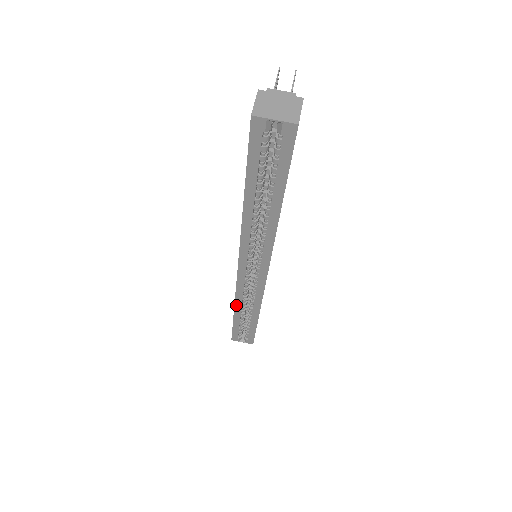
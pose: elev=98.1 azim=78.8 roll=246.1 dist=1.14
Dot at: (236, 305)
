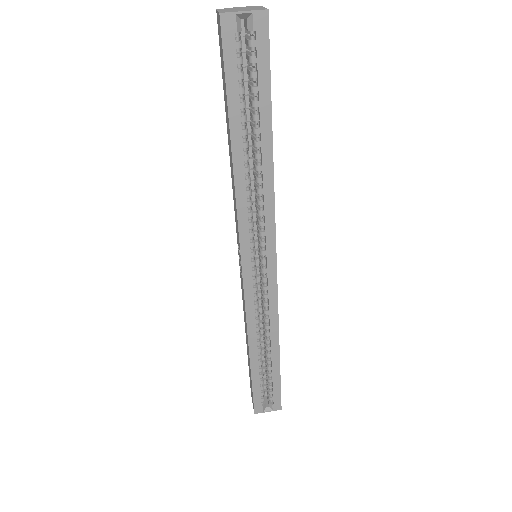
Dot at: (250, 340)
